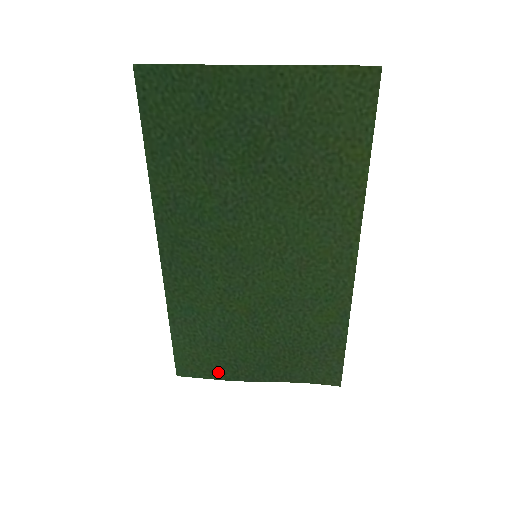
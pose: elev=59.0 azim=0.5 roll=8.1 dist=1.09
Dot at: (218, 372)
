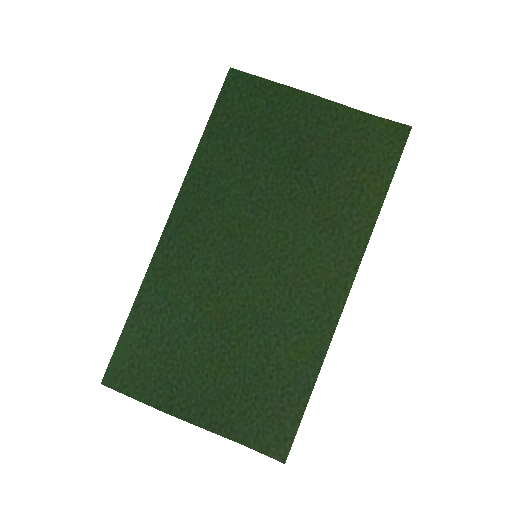
Dot at: (152, 392)
